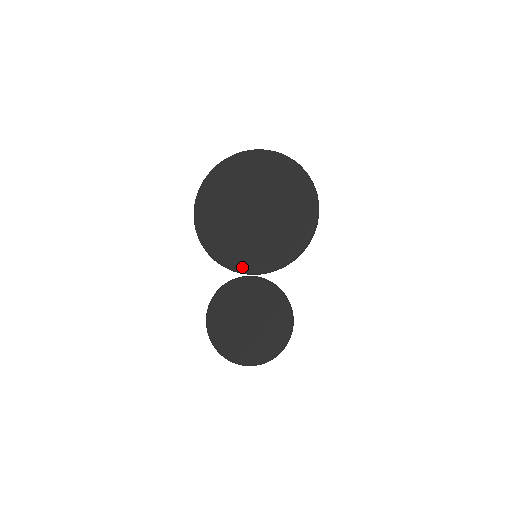
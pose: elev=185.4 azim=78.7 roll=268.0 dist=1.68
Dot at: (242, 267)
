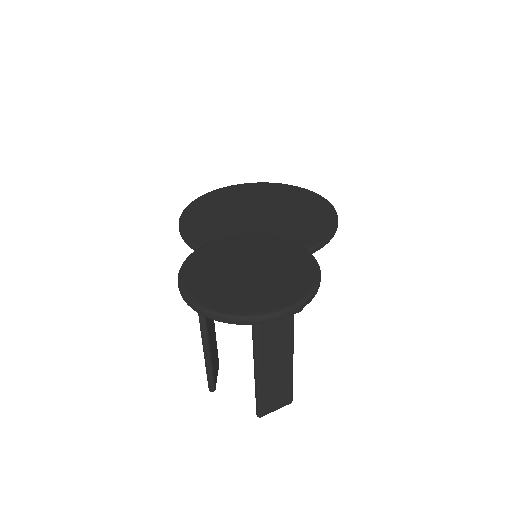
Dot at: occluded
